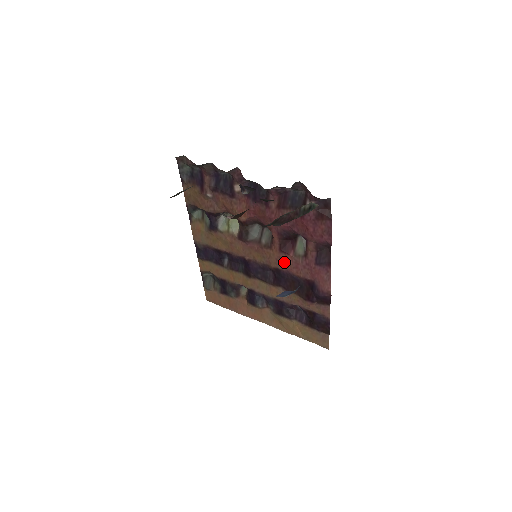
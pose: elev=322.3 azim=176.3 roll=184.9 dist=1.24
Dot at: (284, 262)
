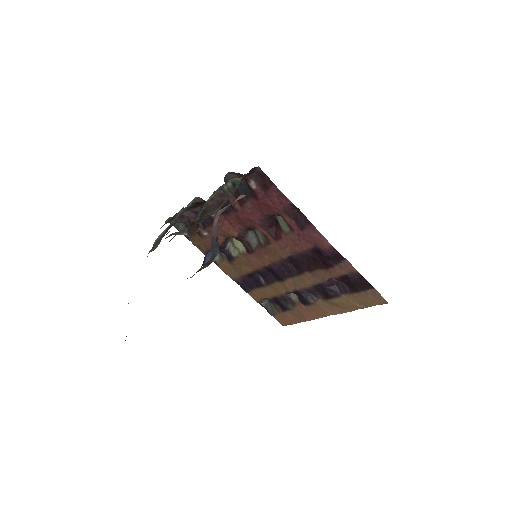
Dot at: (286, 247)
